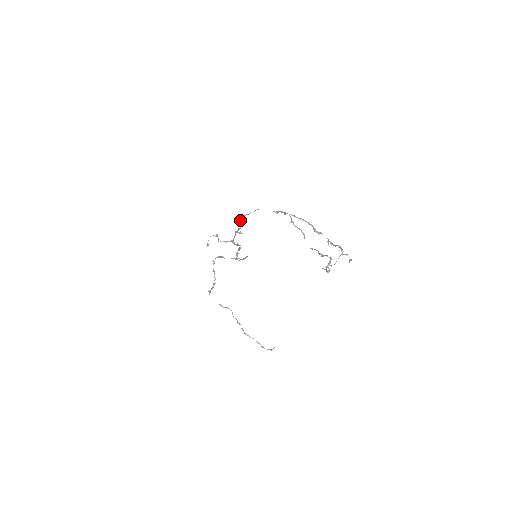
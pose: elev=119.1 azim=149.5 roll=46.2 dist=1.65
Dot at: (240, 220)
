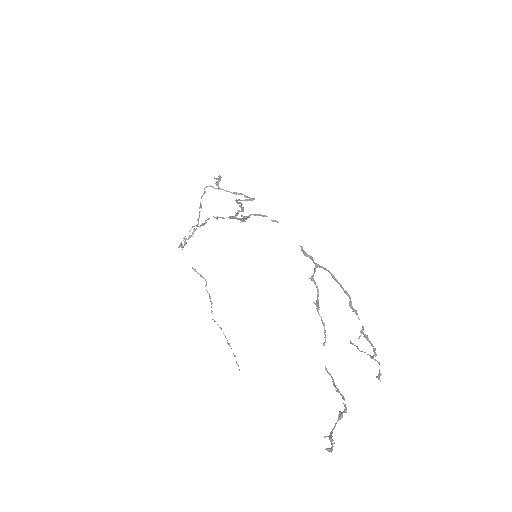
Dot at: (246, 216)
